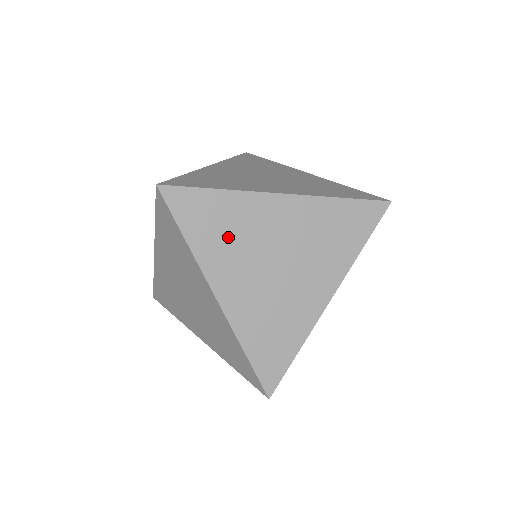
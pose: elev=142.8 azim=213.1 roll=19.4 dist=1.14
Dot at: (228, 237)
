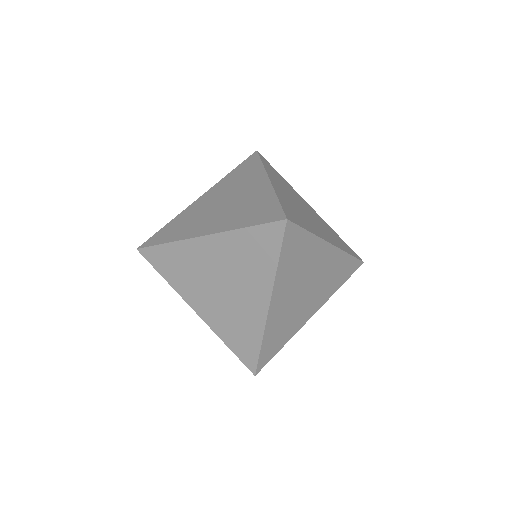
Dot at: (297, 267)
